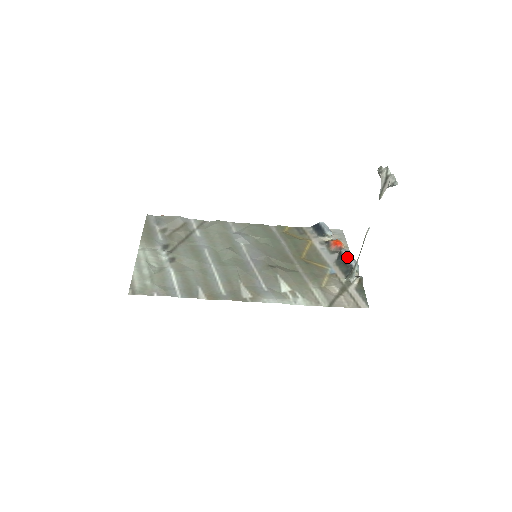
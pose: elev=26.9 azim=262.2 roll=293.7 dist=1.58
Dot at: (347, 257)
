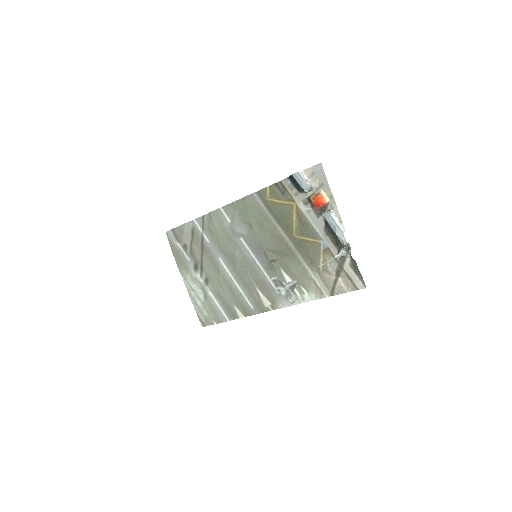
Dot at: (331, 228)
